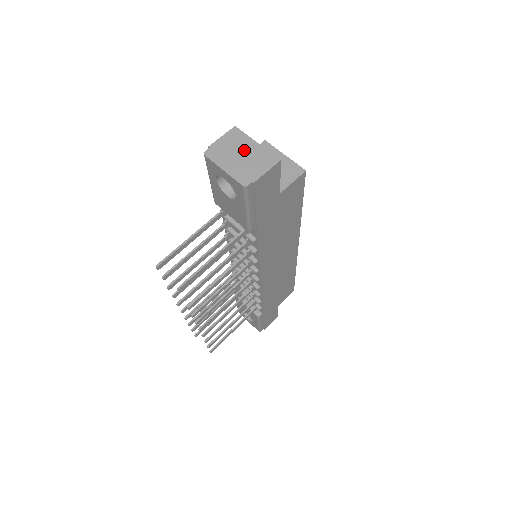
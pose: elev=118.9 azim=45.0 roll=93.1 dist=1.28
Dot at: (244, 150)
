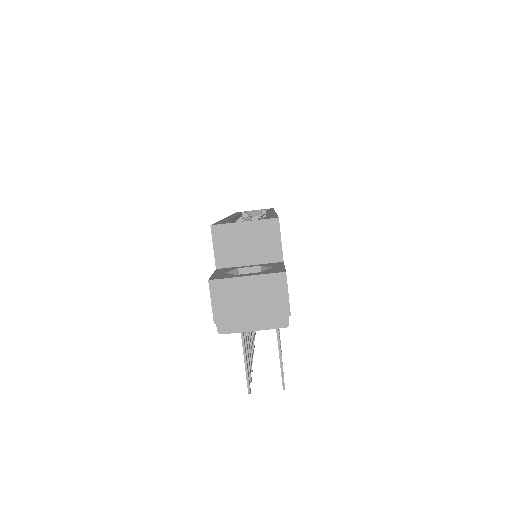
Dot at: (246, 295)
